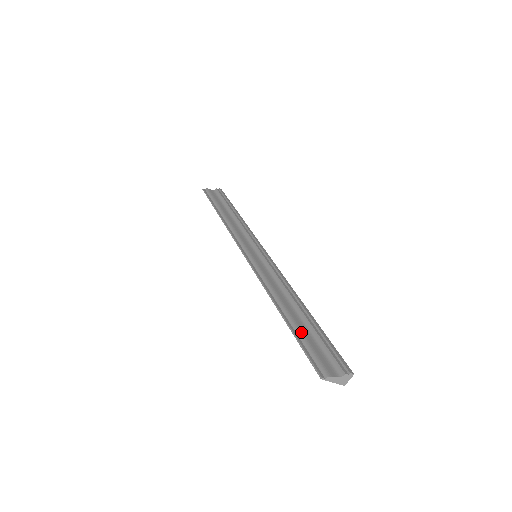
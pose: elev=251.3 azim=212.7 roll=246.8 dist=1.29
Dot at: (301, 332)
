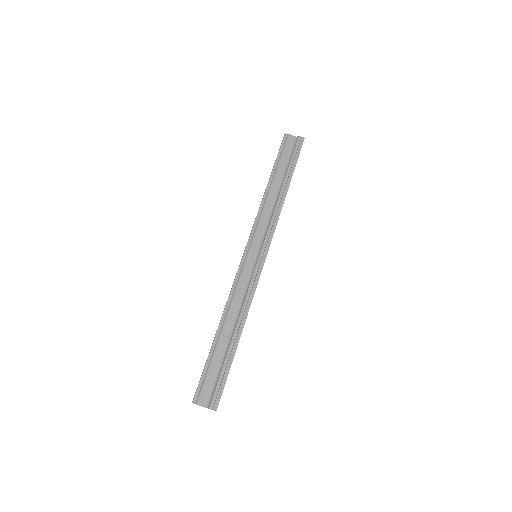
Dot at: (213, 359)
